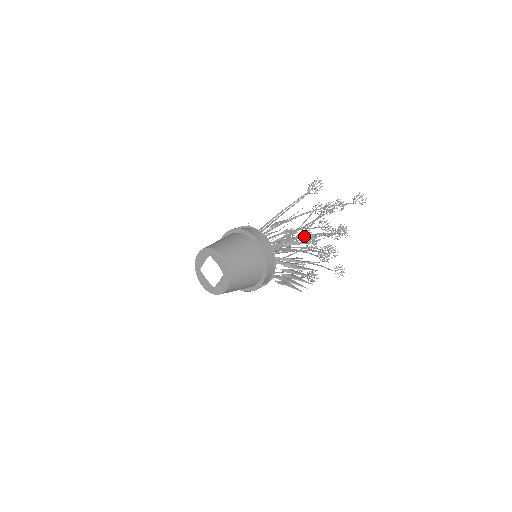
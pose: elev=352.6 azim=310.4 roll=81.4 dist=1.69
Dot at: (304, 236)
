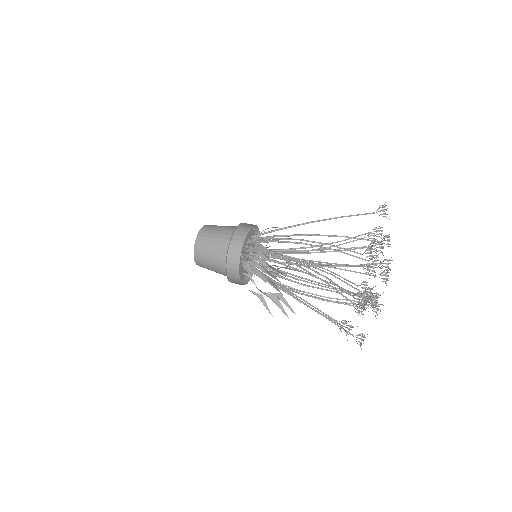
Dot at: (304, 240)
